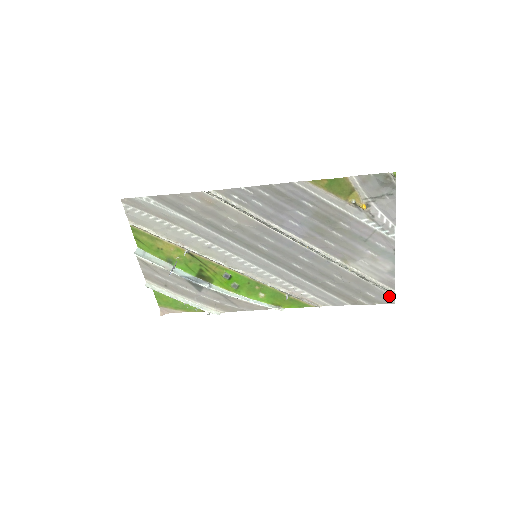
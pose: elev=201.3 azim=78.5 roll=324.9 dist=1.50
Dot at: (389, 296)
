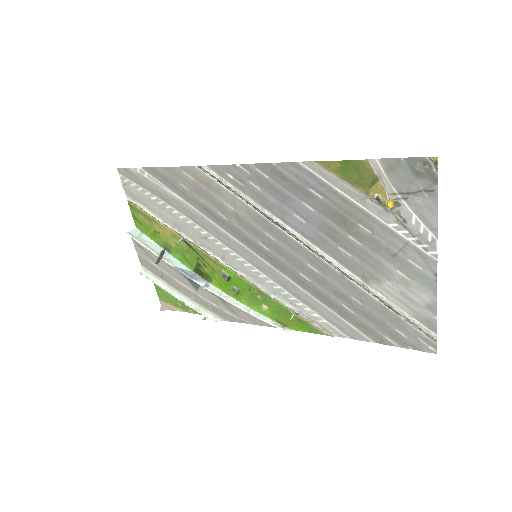
Dot at: (428, 341)
